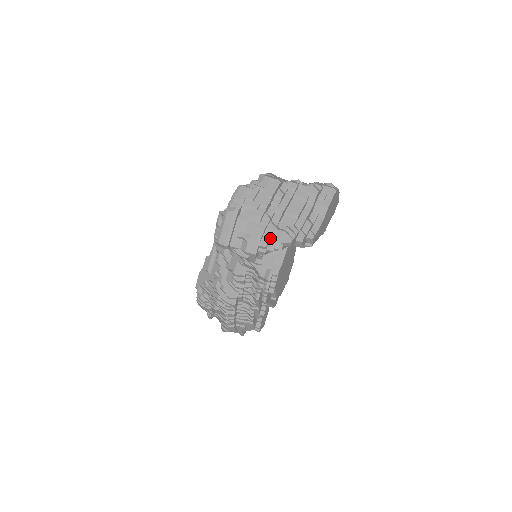
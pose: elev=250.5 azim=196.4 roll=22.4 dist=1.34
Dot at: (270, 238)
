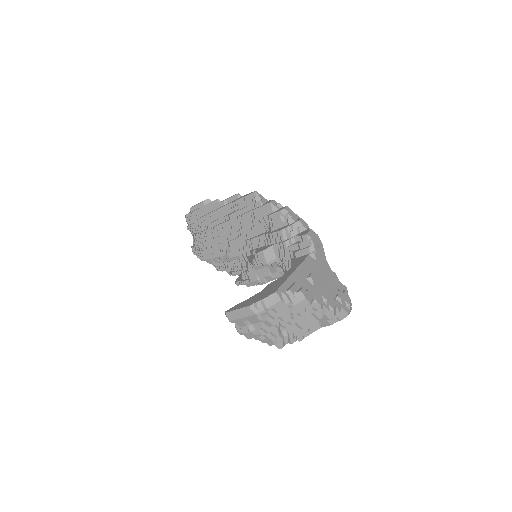
Dot at: (268, 338)
